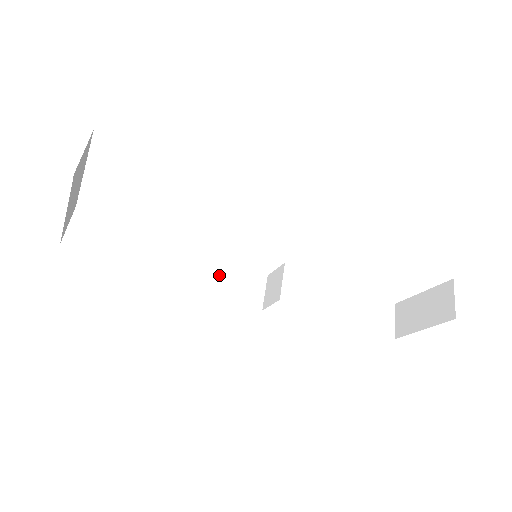
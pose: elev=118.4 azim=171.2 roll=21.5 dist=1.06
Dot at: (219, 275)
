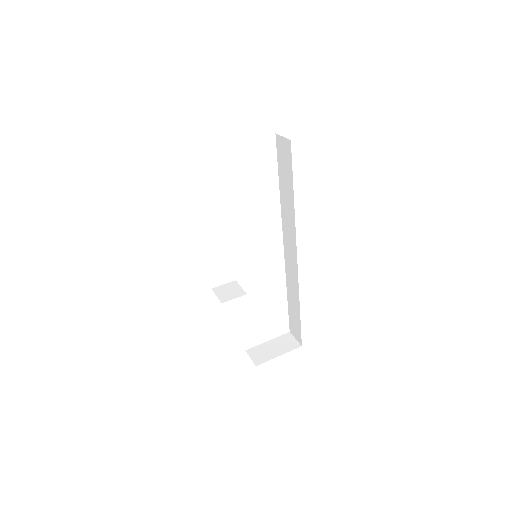
Dot at: occluded
